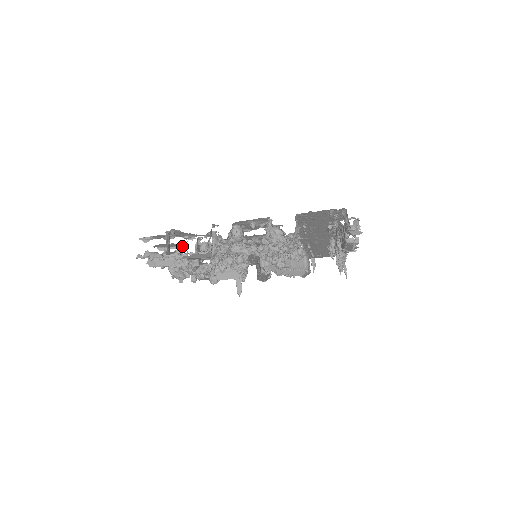
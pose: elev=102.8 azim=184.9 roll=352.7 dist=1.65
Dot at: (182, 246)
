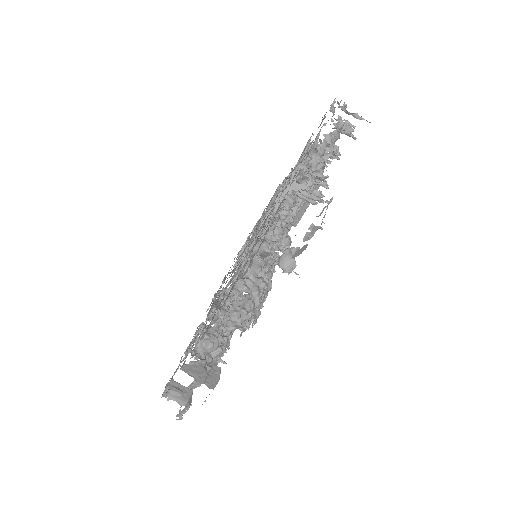
Dot at: occluded
